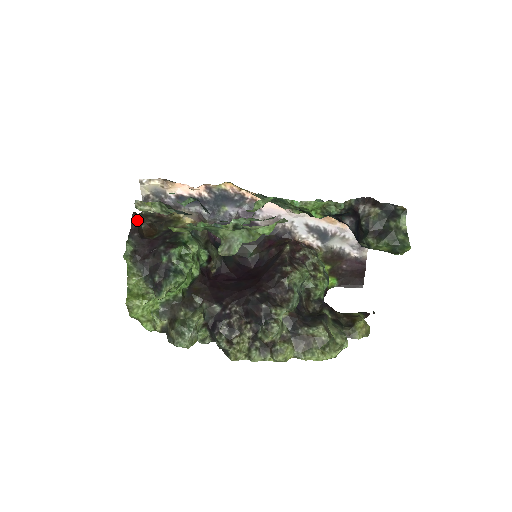
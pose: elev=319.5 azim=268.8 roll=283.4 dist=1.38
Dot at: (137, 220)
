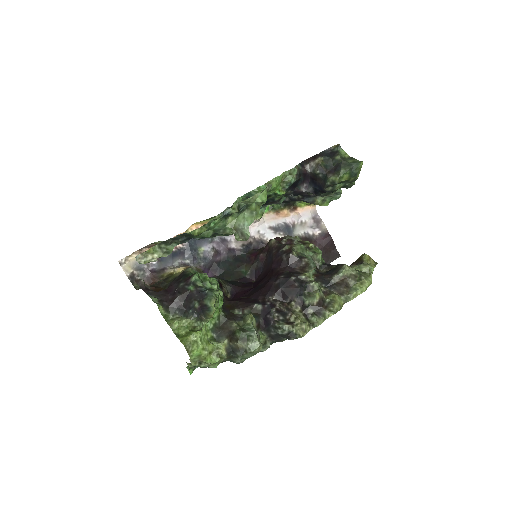
Dot at: (142, 282)
